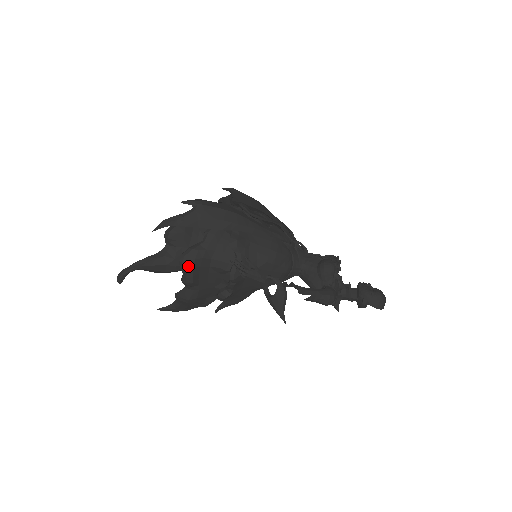
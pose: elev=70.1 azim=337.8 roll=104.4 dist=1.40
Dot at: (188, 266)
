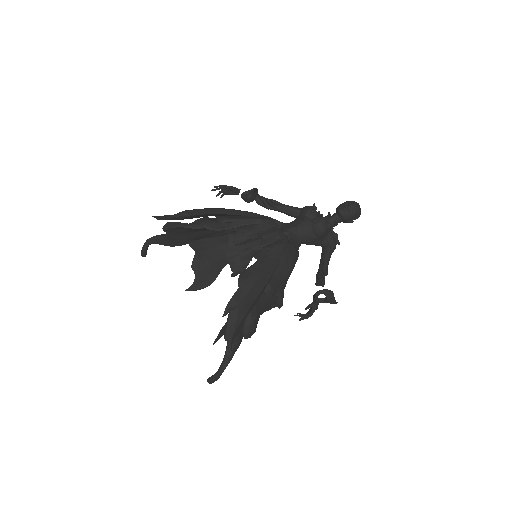
Dot at: (252, 334)
